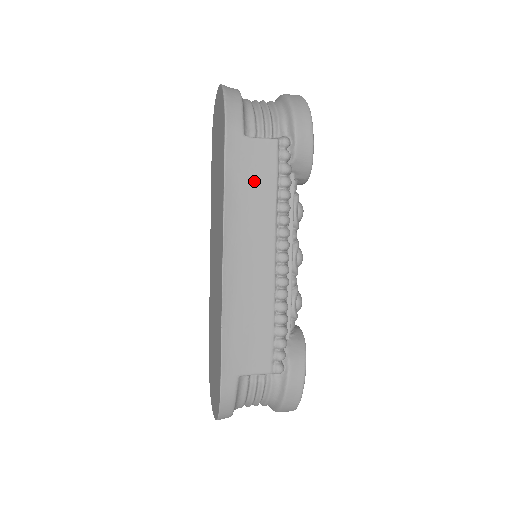
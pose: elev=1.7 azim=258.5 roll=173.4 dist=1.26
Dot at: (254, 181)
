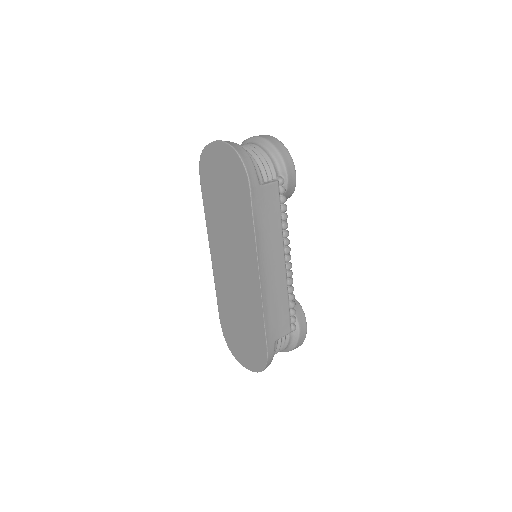
Dot at: (268, 214)
